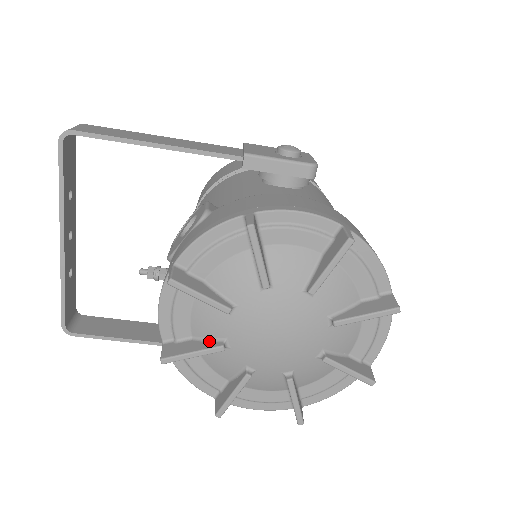
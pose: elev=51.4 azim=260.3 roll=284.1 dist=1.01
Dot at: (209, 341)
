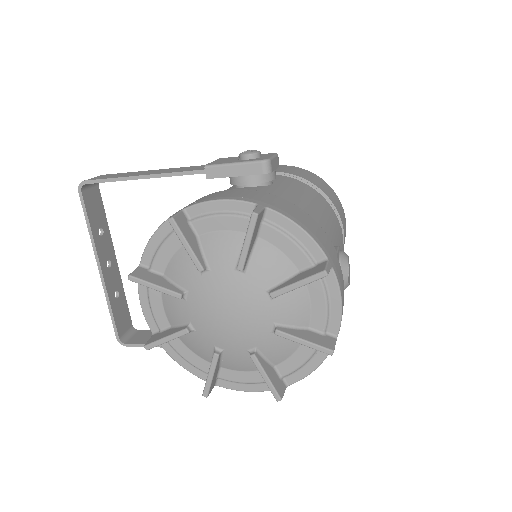
Dot at: (179, 327)
